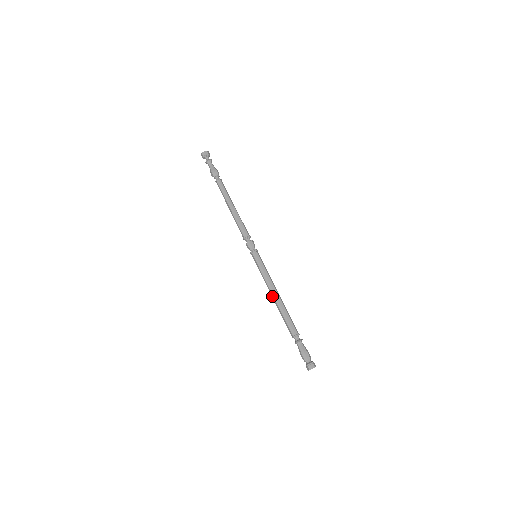
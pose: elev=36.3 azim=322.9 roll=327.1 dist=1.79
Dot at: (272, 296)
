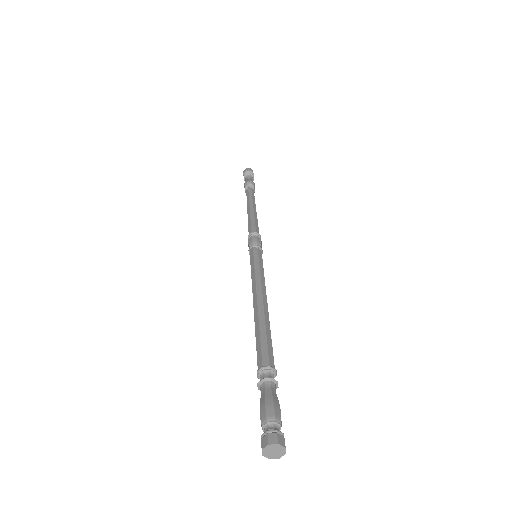
Dot at: (253, 305)
